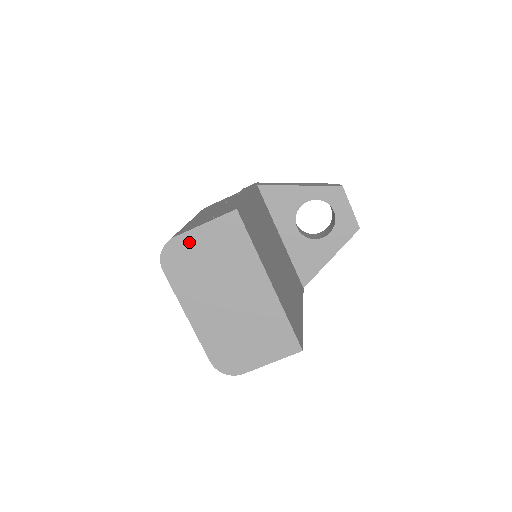
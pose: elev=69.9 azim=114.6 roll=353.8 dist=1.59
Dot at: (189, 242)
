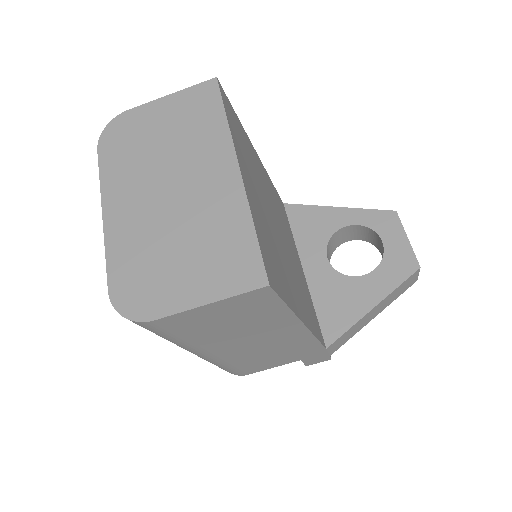
Dot at: (144, 115)
